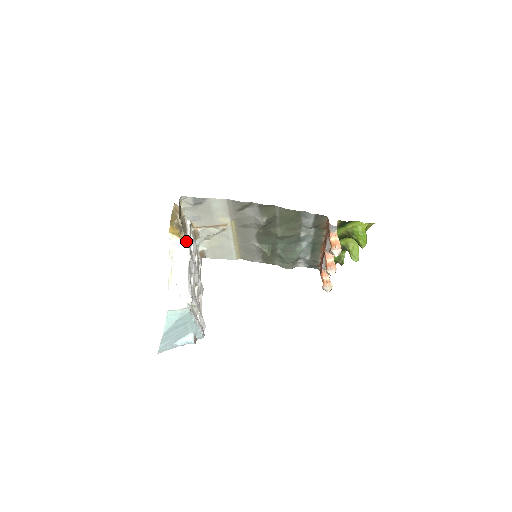
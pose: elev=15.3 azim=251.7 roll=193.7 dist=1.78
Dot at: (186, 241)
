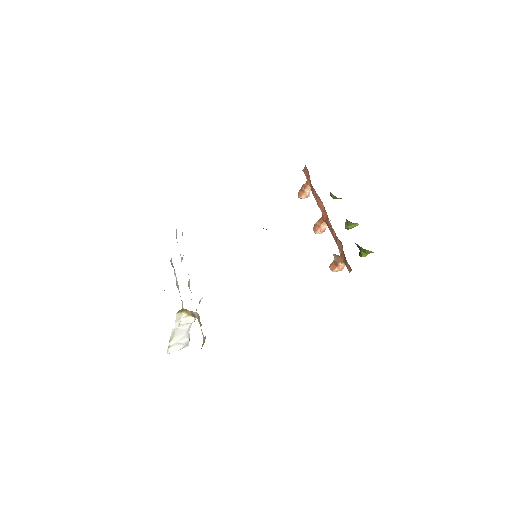
Dot at: occluded
